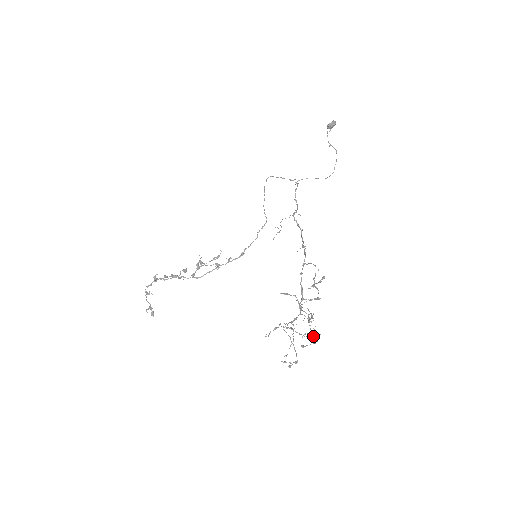
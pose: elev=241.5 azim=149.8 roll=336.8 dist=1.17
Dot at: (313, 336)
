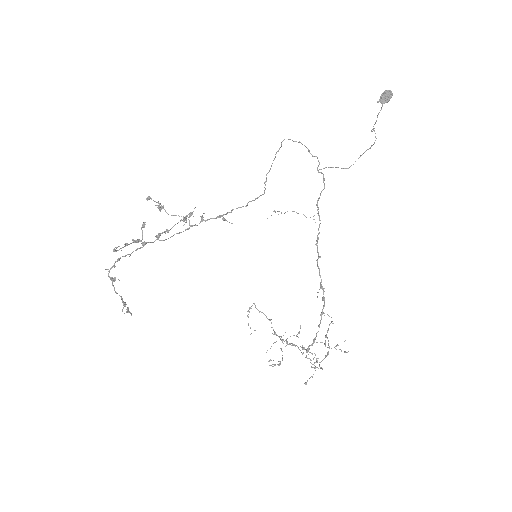
Dot at: occluded
